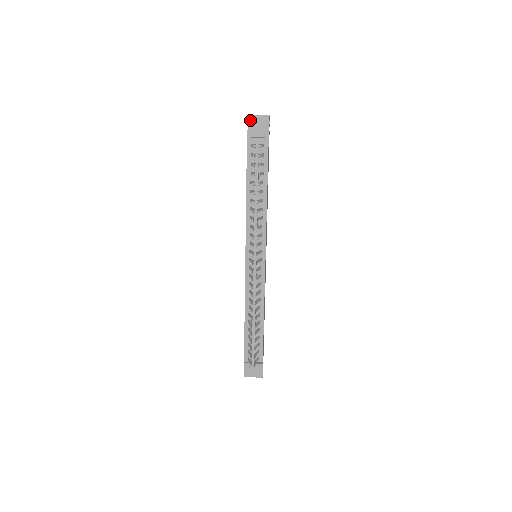
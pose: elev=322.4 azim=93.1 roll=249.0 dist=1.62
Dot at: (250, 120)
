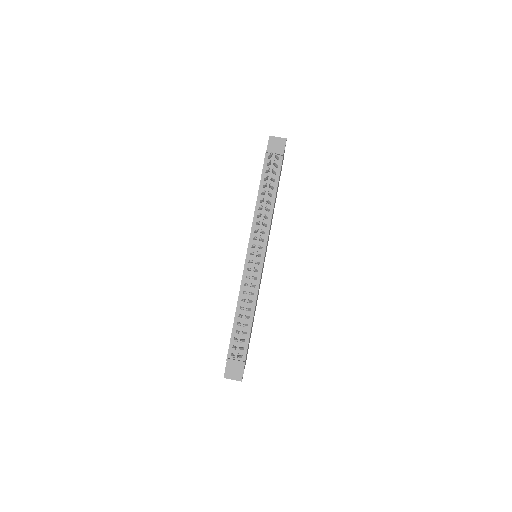
Dot at: (270, 140)
